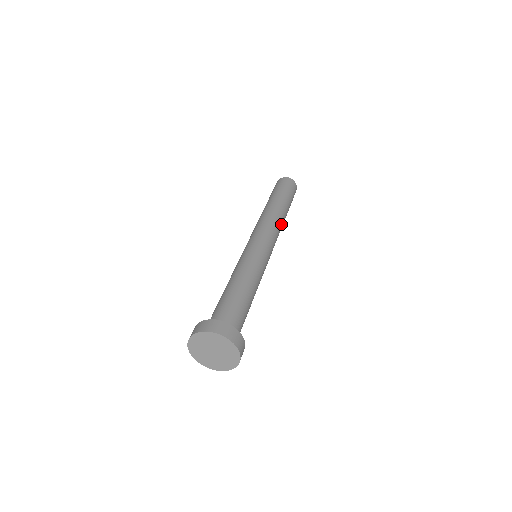
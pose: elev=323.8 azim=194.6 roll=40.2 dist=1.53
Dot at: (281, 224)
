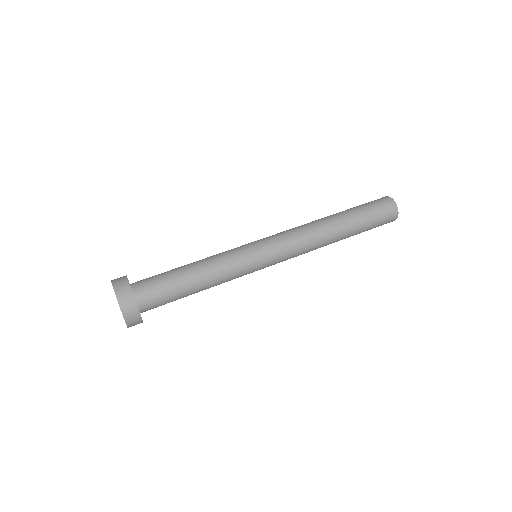
Dot at: (318, 237)
